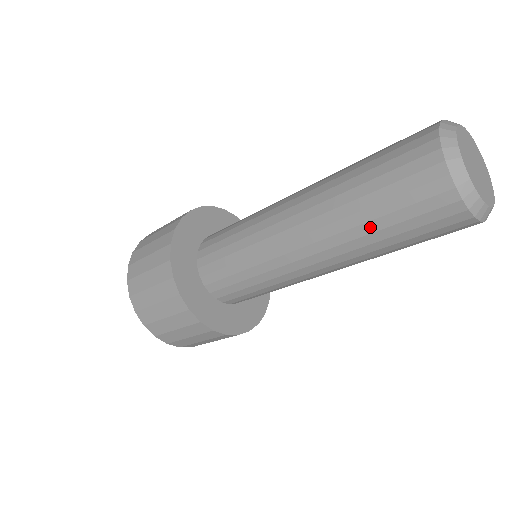
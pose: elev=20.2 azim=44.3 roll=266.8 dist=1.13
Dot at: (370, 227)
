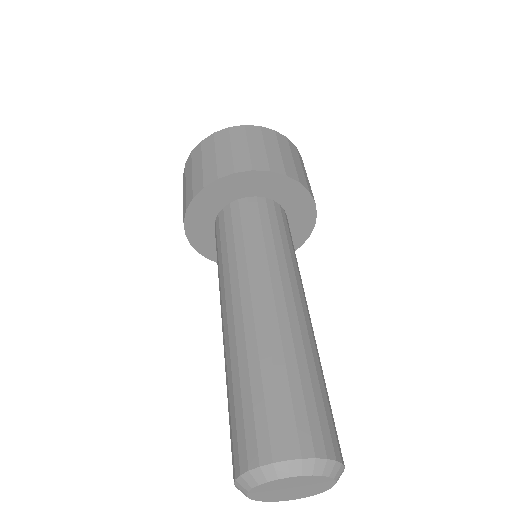
Dot at: occluded
